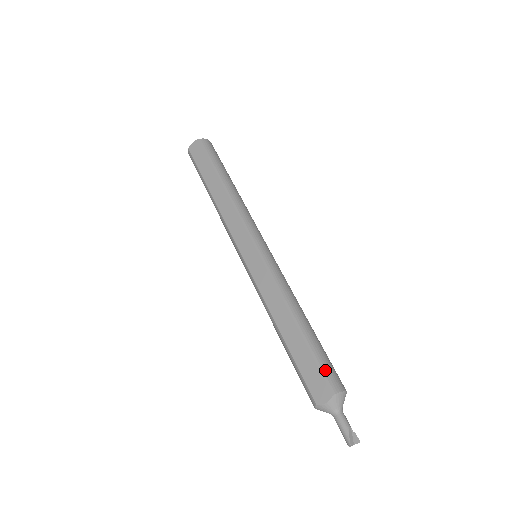
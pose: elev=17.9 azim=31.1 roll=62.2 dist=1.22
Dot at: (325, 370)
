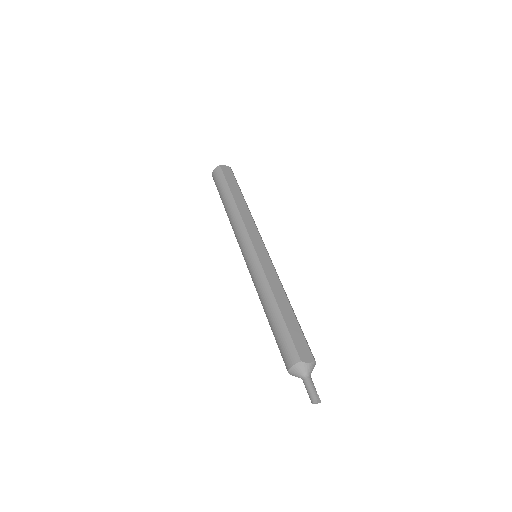
Dot at: occluded
